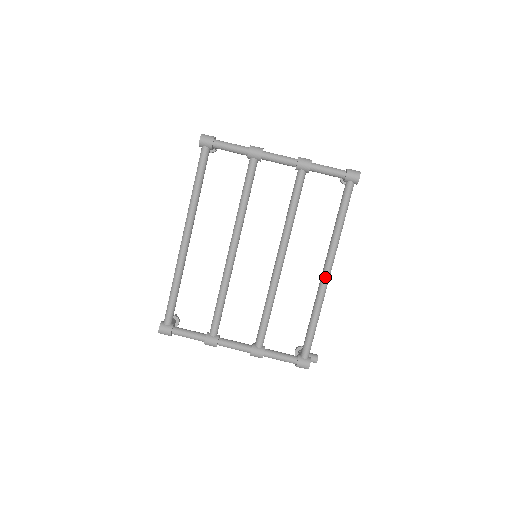
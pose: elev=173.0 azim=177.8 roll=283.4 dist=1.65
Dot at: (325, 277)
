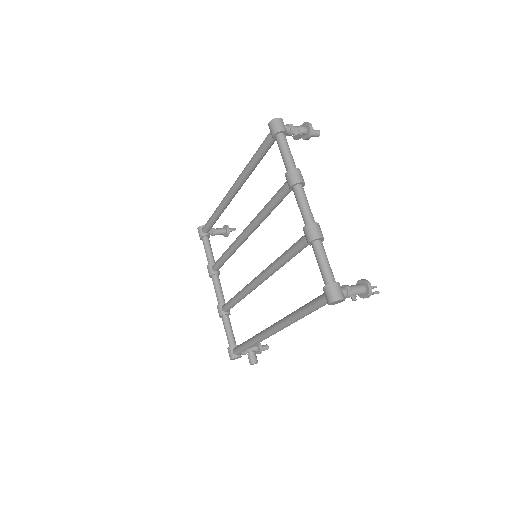
Dot at: (268, 330)
